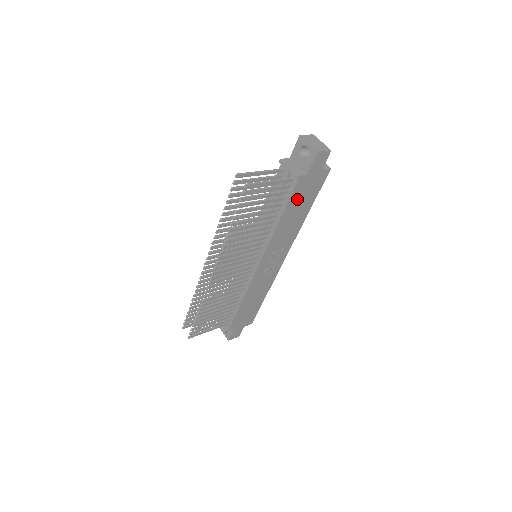
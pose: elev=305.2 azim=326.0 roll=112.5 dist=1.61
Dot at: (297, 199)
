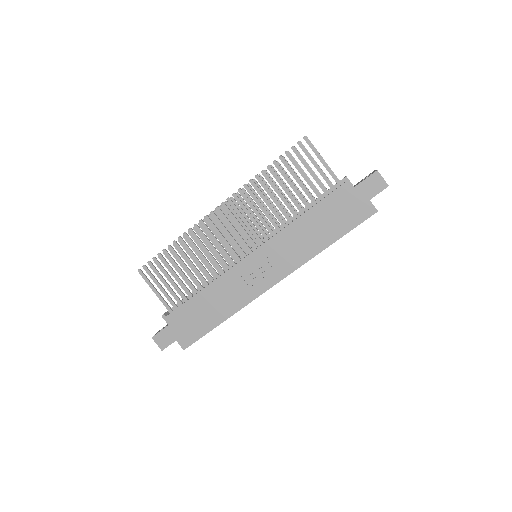
Dot at: (330, 209)
